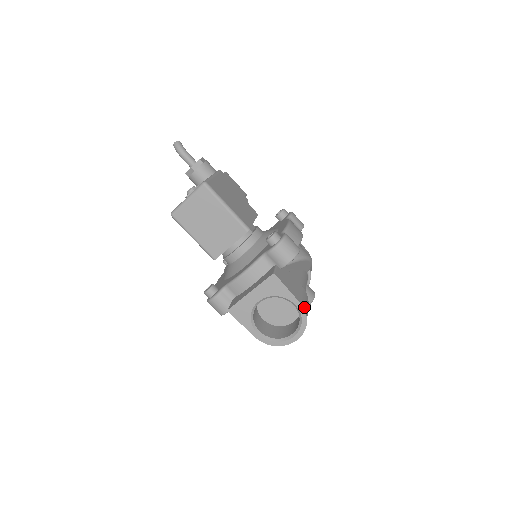
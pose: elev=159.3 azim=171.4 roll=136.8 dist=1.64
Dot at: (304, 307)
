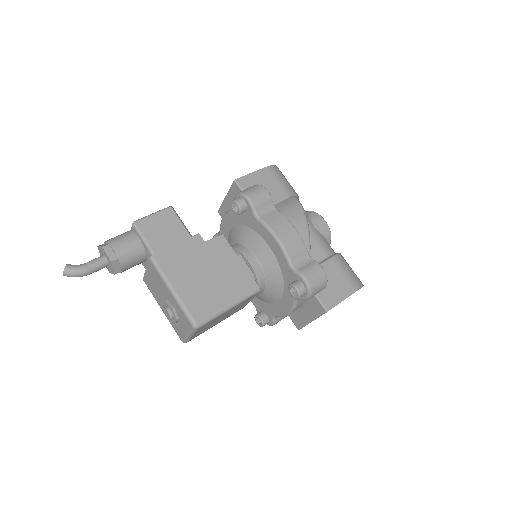
Dot at: (357, 286)
